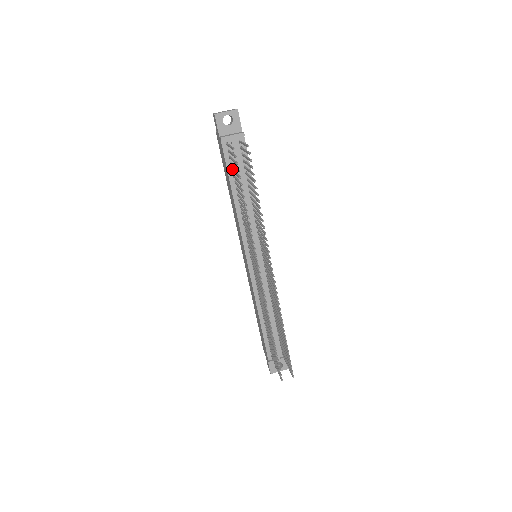
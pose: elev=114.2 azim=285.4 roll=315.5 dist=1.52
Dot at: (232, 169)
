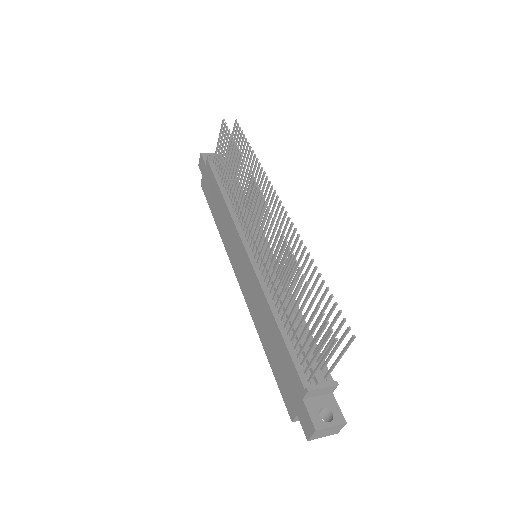
Dot at: (220, 176)
